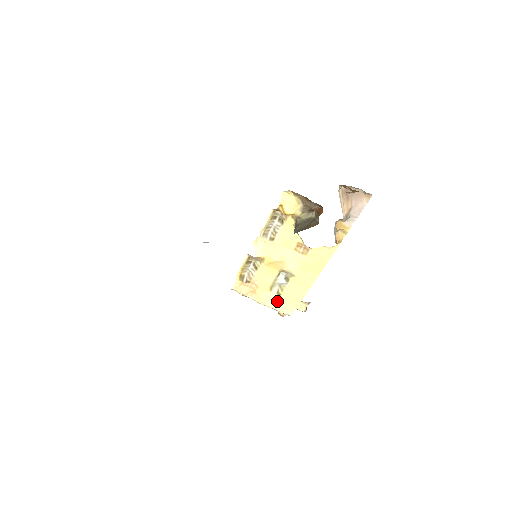
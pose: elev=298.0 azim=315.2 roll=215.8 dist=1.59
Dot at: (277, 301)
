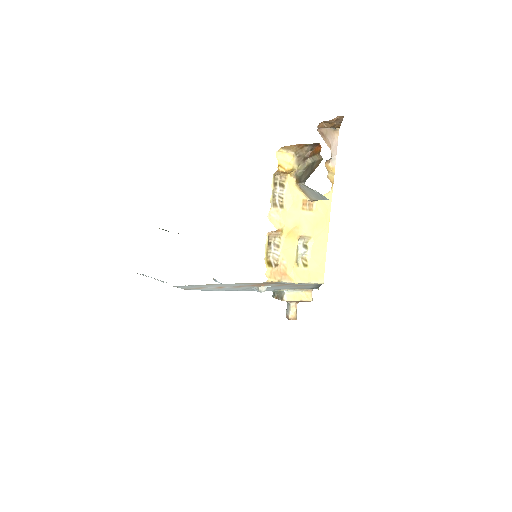
Dot at: (307, 274)
